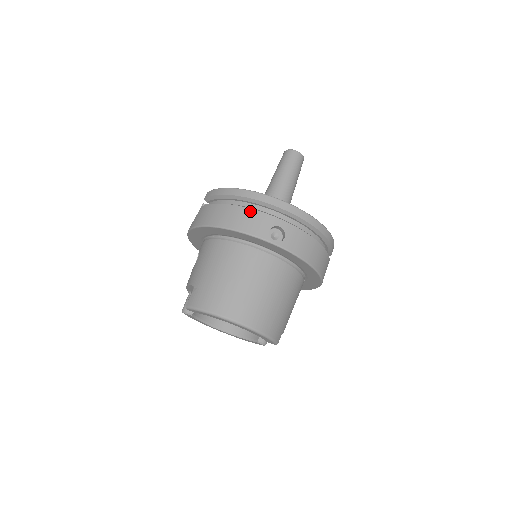
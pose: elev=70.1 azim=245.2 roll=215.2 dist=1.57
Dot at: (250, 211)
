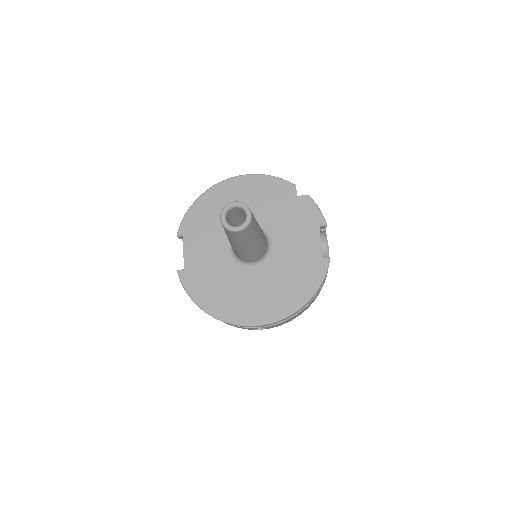
Dot at: occluded
